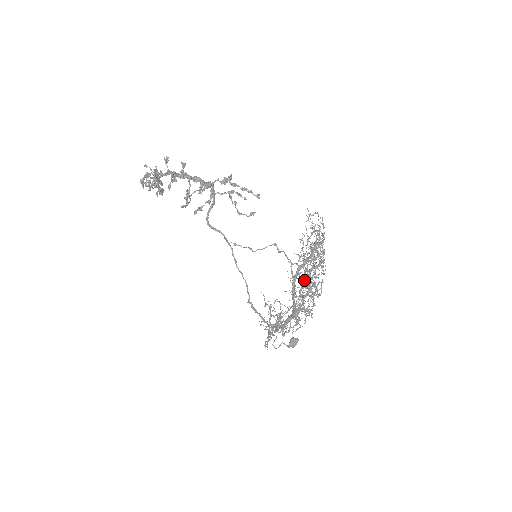
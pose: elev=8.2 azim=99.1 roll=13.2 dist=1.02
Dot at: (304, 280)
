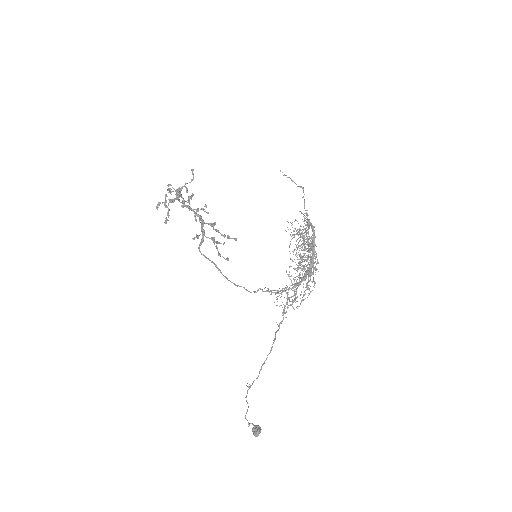
Dot at: (297, 267)
